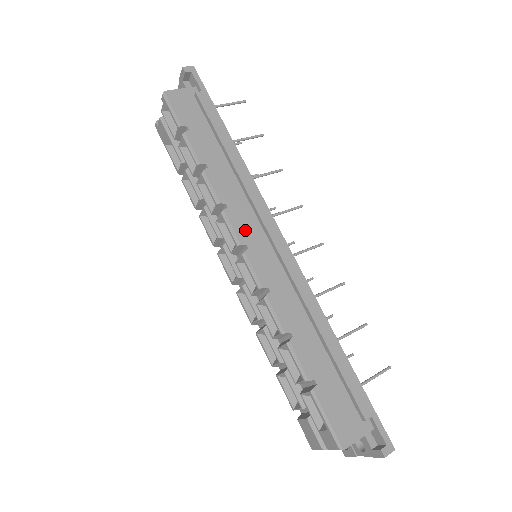
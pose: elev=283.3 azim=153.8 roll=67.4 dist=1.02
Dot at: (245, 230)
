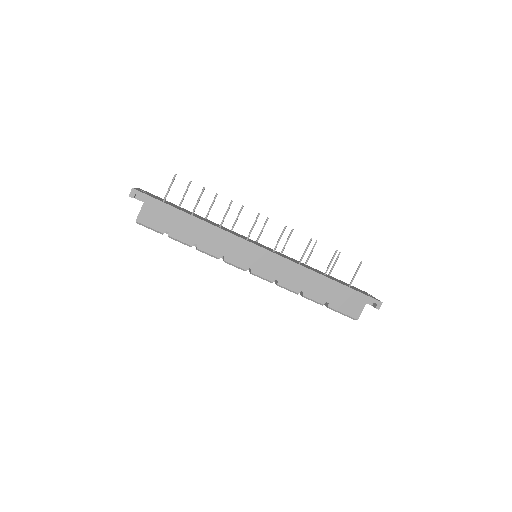
Dot at: (242, 261)
